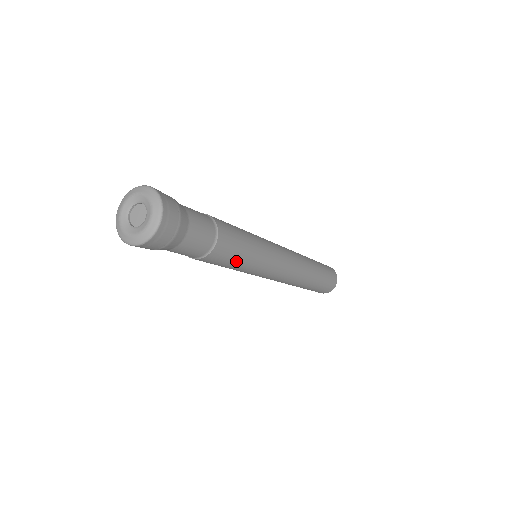
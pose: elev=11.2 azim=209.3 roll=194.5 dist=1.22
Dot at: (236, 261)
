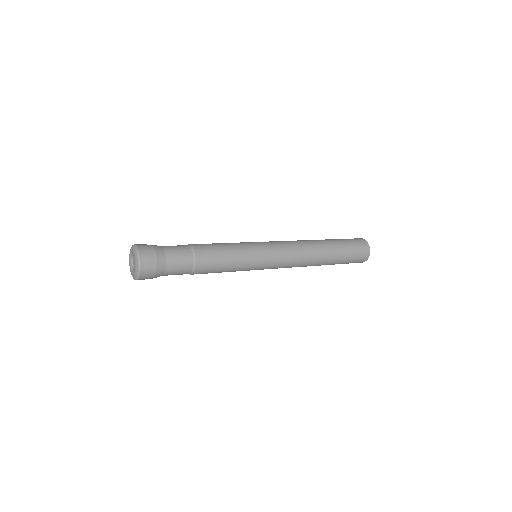
Dot at: occluded
